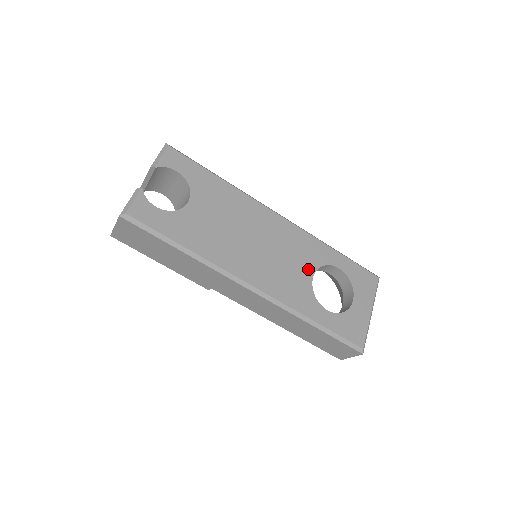
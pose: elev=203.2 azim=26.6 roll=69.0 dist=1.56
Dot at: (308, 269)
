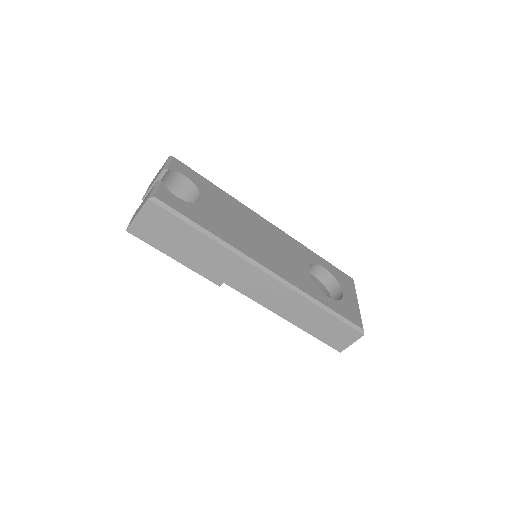
Dot at: (303, 264)
